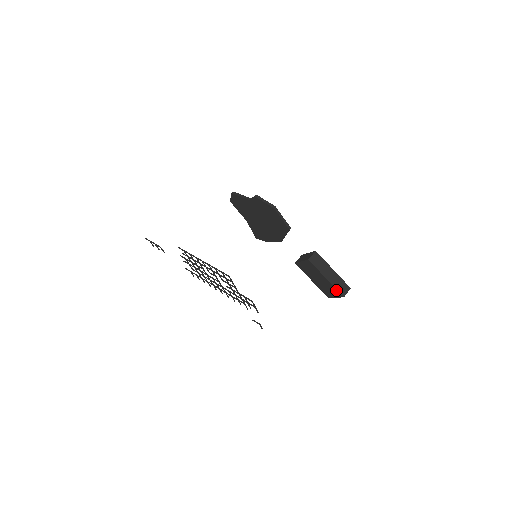
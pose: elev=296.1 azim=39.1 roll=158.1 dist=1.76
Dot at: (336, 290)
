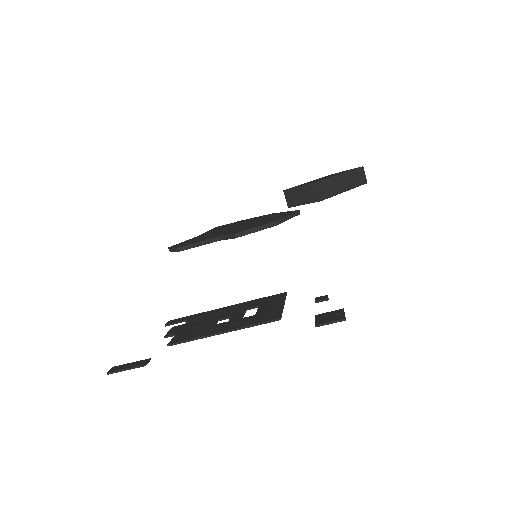
Dot at: occluded
